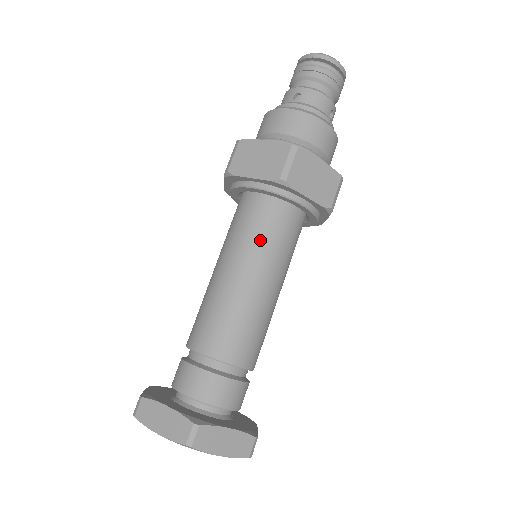
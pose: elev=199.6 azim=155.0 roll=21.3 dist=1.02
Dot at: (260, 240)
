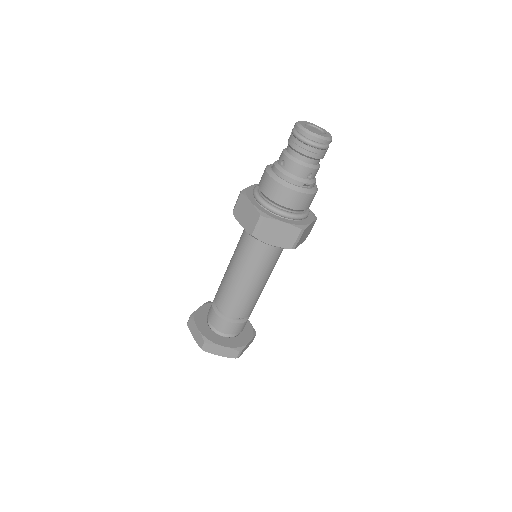
Dot at: (248, 258)
